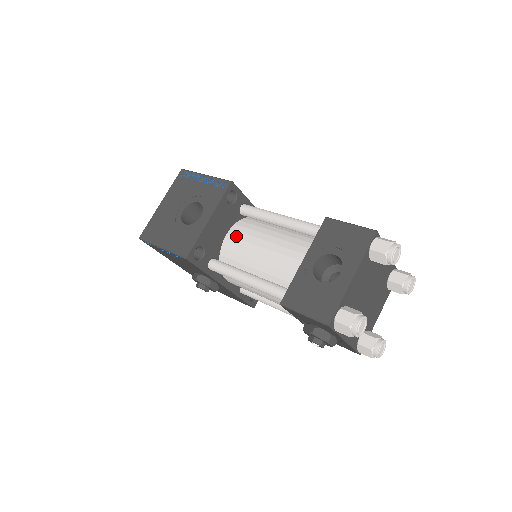
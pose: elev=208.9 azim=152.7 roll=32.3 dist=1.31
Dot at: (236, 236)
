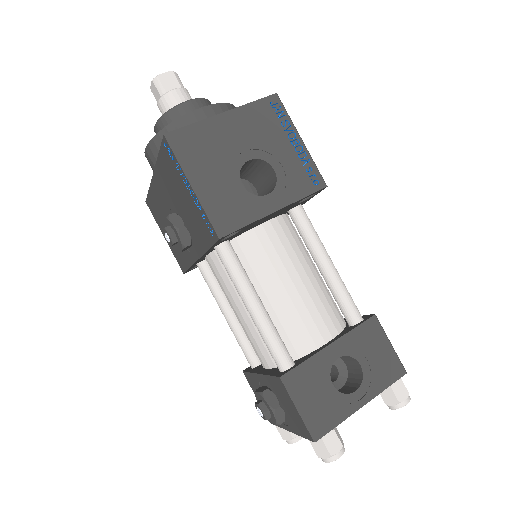
Dot at: (272, 238)
